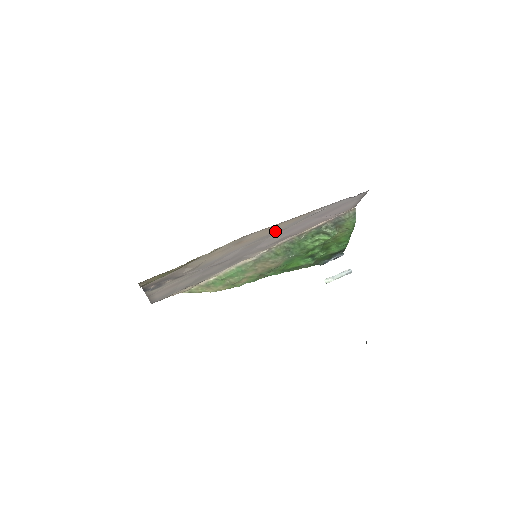
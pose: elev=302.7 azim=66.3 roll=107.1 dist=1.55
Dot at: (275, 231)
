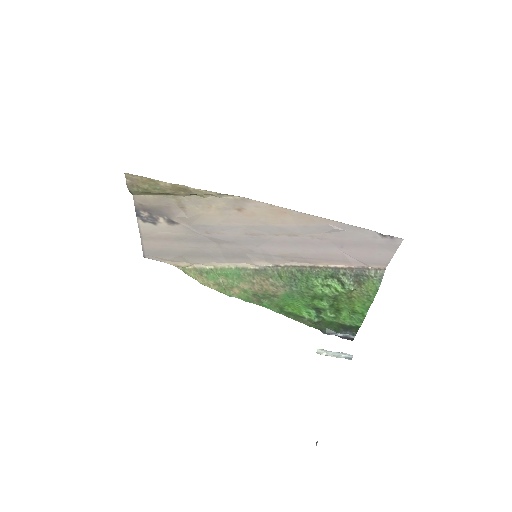
Dot at: (283, 226)
